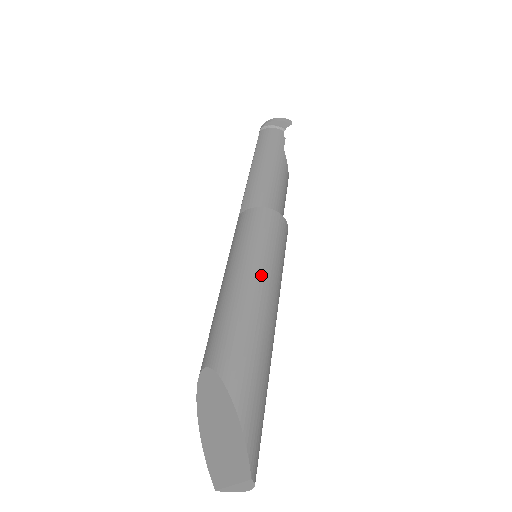
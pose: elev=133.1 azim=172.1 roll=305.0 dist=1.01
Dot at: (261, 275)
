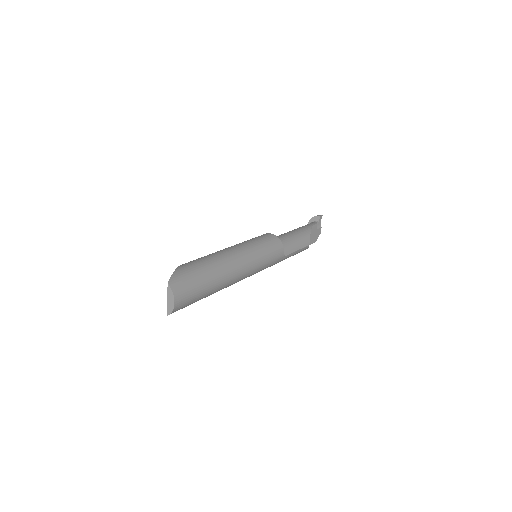
Dot at: (236, 245)
